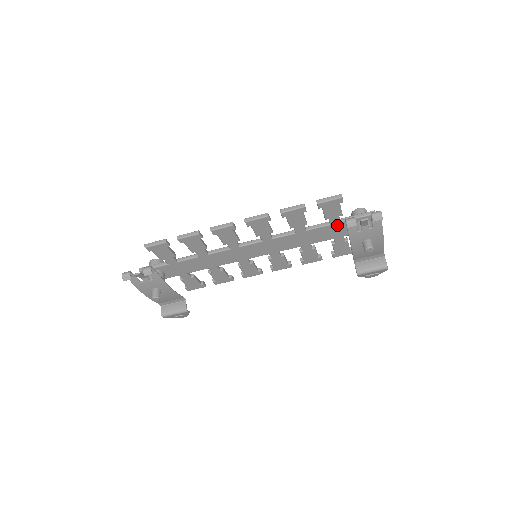
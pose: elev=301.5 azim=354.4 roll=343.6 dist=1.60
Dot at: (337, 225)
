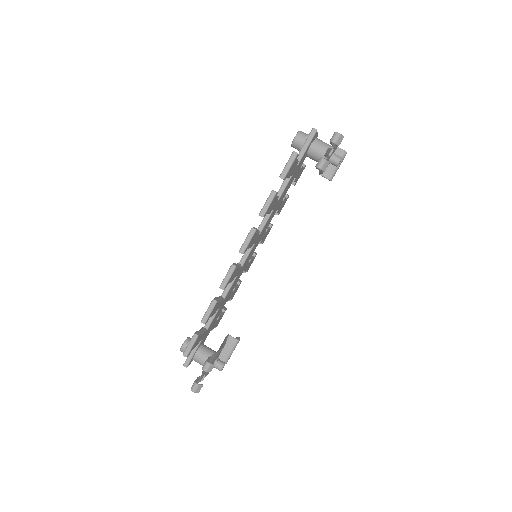
Dot at: (296, 169)
